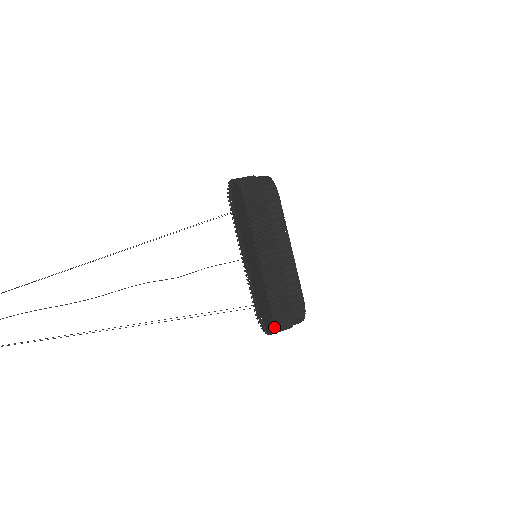
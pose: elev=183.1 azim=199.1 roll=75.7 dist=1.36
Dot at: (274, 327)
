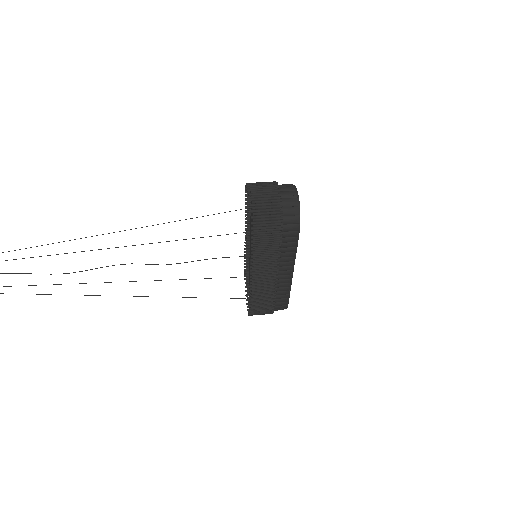
Dot at: (251, 315)
